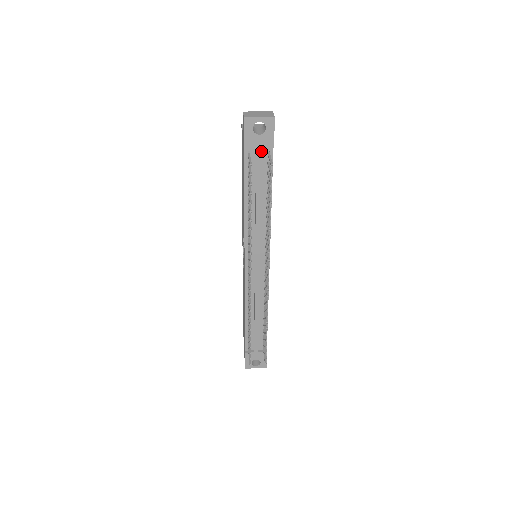
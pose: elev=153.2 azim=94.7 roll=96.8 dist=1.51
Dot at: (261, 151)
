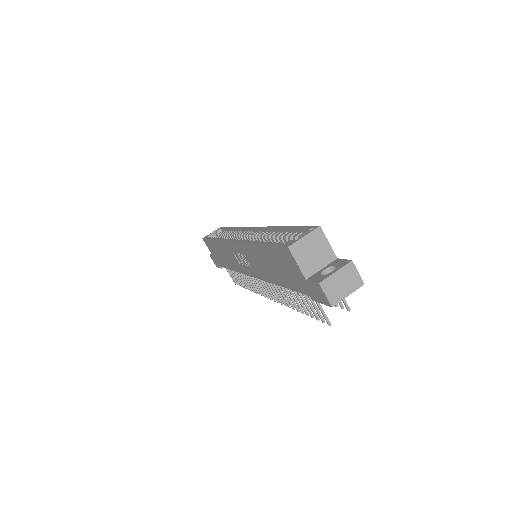
Dot at: occluded
